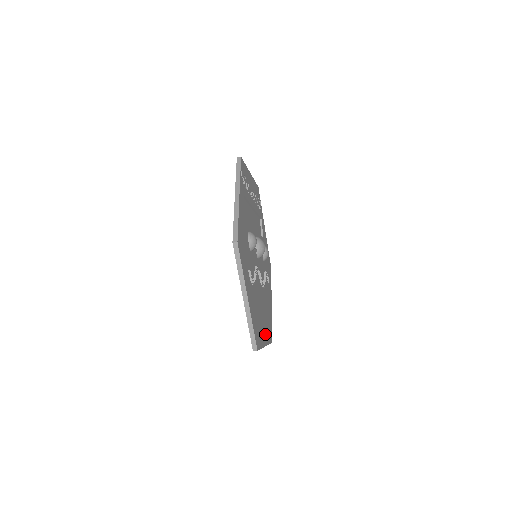
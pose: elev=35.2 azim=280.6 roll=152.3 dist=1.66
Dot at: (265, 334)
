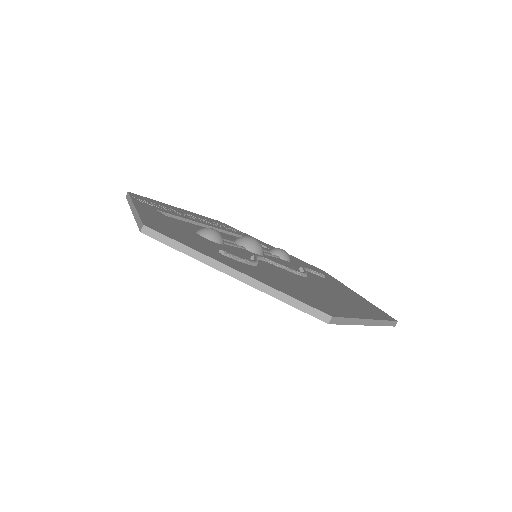
Dot at: (356, 310)
